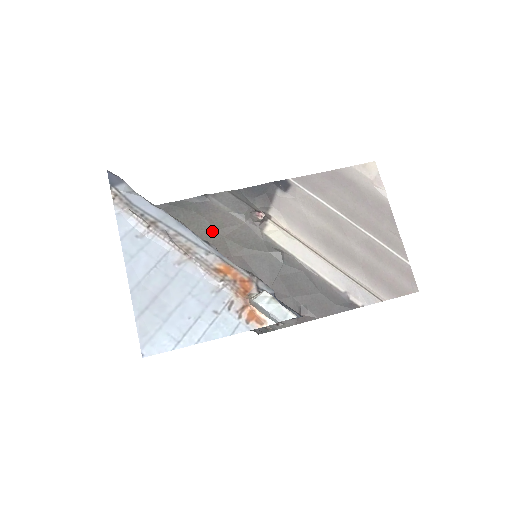
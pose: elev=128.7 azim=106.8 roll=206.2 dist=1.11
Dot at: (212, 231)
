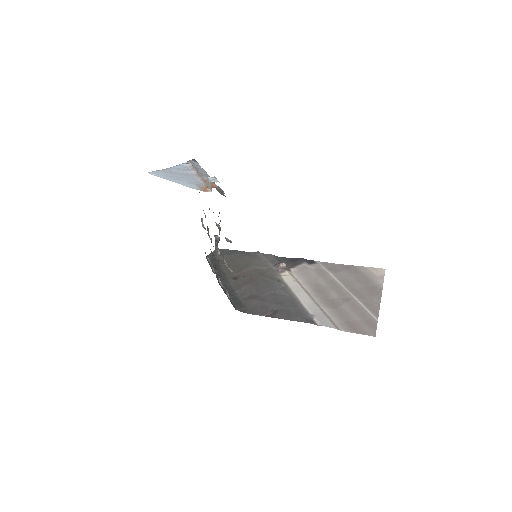
Dot at: (249, 265)
